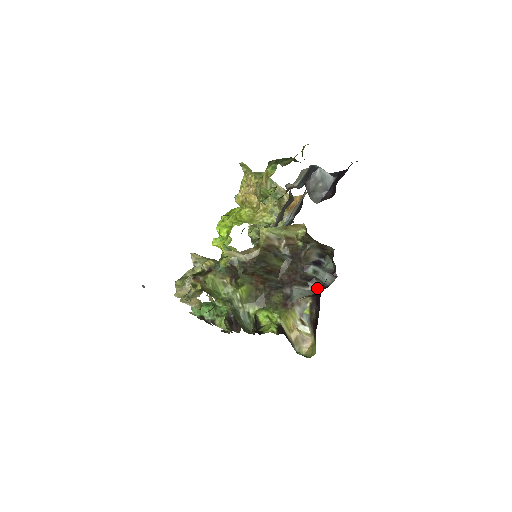
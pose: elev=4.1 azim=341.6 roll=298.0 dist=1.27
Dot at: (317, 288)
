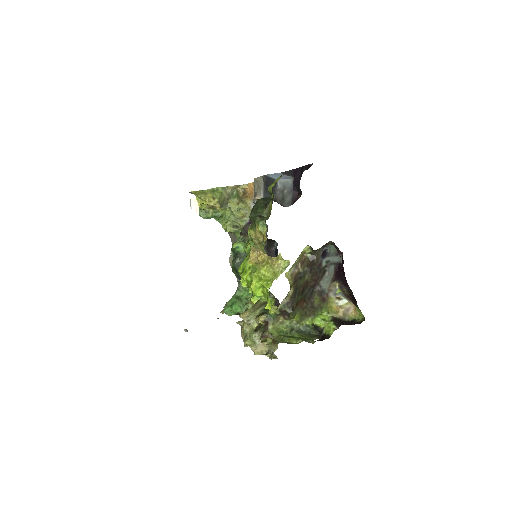
Dot at: (332, 268)
